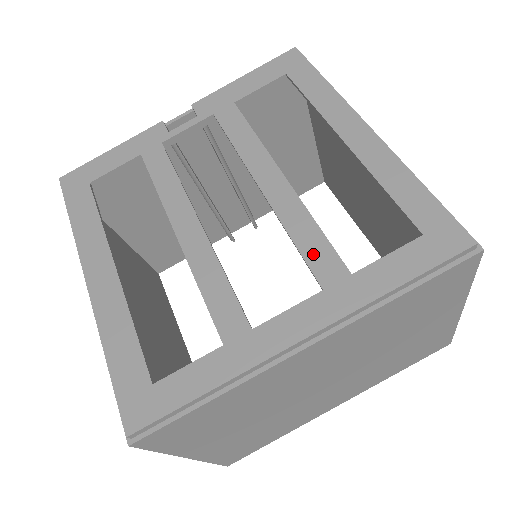
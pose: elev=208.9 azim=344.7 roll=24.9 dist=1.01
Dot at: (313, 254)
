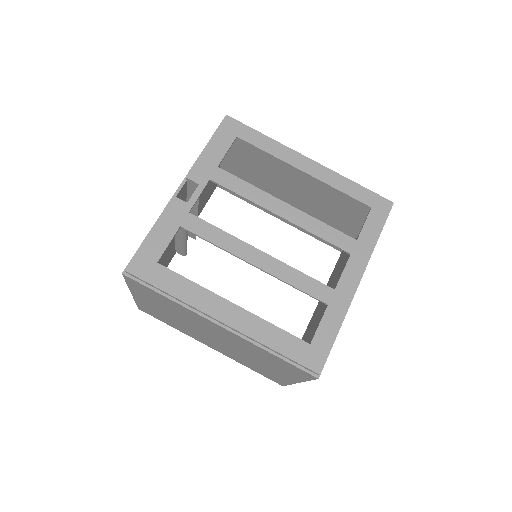
Dot at: (334, 239)
